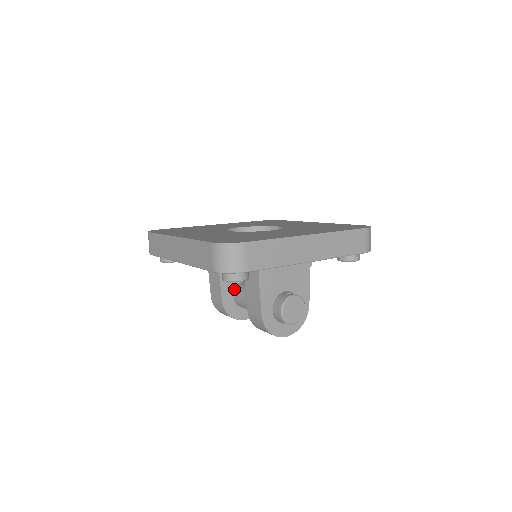
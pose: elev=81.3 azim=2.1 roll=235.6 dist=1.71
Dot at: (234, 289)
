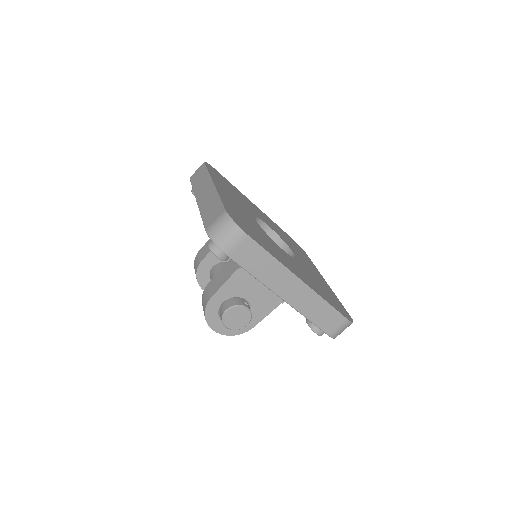
Dot at: (219, 262)
